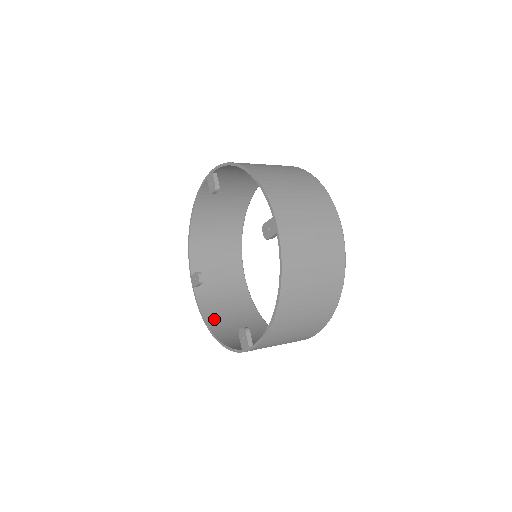
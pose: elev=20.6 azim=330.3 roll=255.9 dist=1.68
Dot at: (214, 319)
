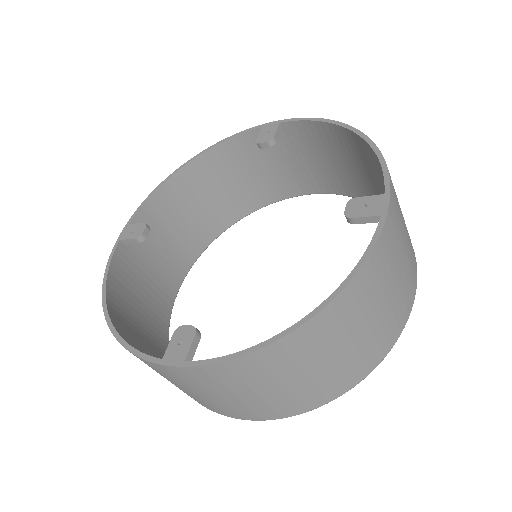
Dot at: (117, 300)
